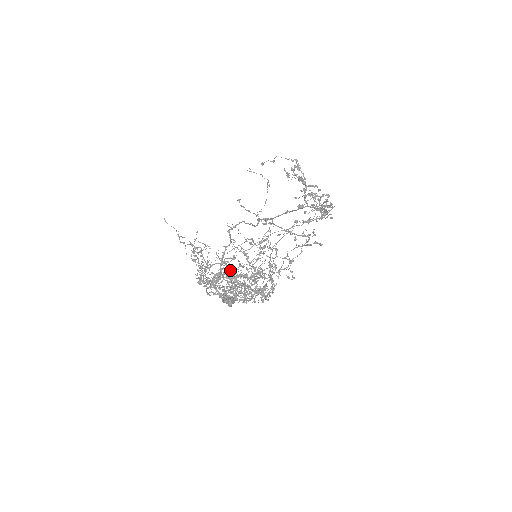
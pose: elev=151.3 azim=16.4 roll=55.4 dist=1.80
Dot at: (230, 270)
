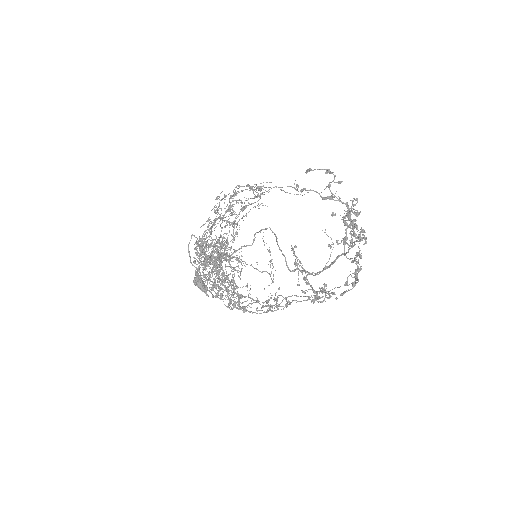
Dot at: occluded
